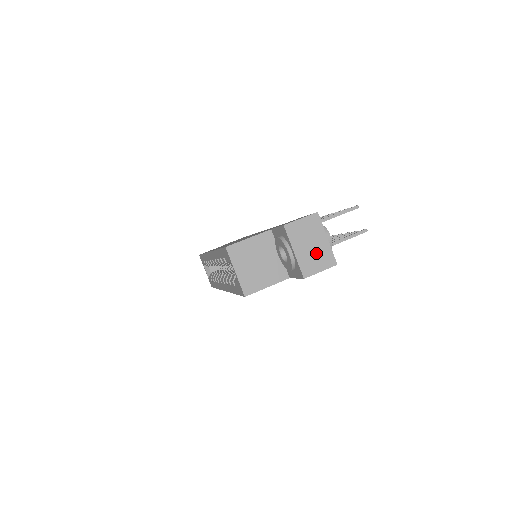
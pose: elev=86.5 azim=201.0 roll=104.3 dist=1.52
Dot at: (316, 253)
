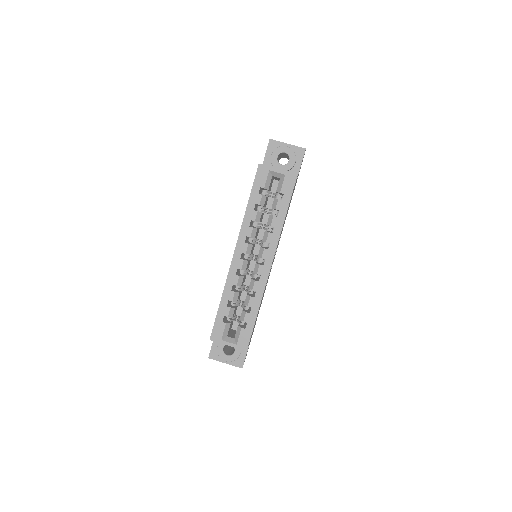
Dot at: occluded
